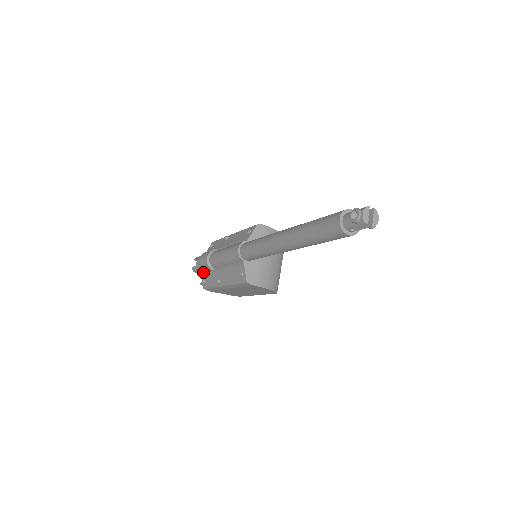
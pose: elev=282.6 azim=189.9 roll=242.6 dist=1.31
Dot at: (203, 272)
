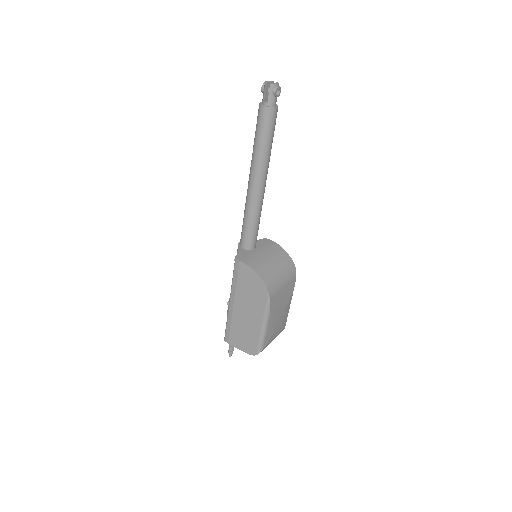
Dot at: occluded
